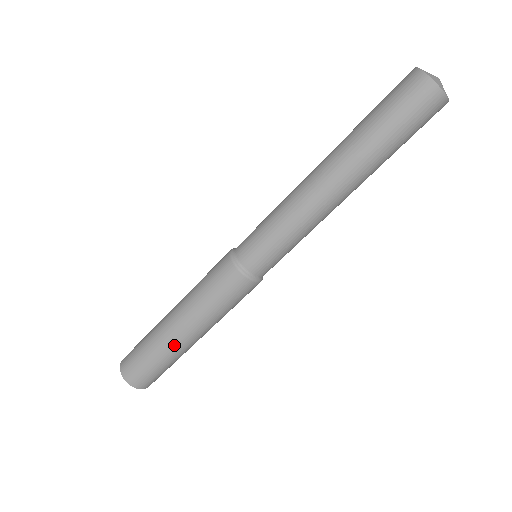
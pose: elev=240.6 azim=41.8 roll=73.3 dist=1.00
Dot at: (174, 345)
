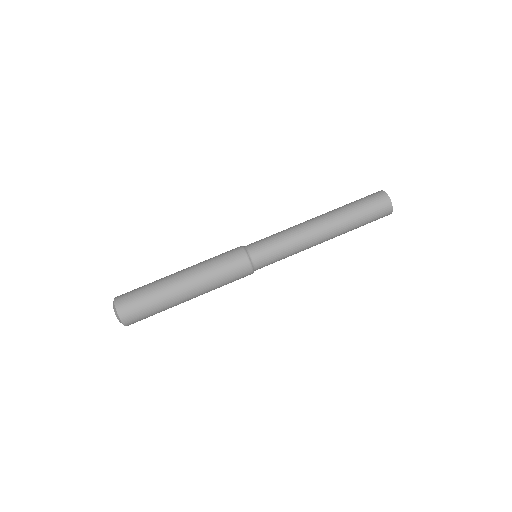
Dot at: (168, 277)
